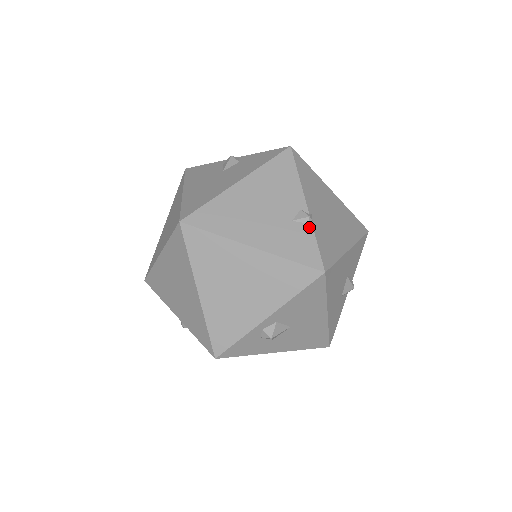
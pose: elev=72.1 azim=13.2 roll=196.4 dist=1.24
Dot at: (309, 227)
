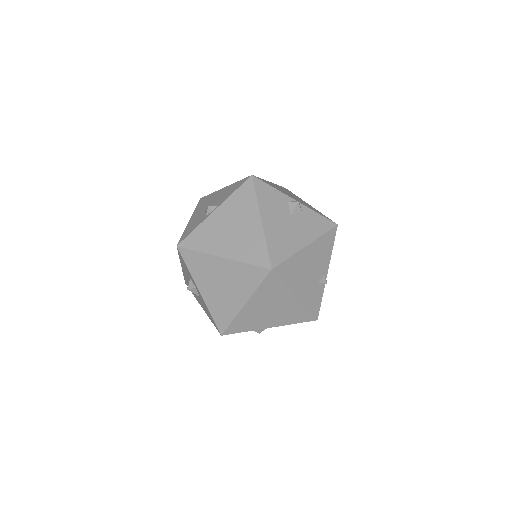
Dot at: (323, 289)
